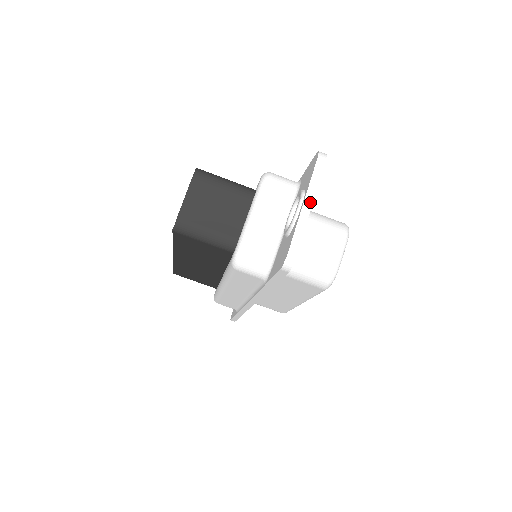
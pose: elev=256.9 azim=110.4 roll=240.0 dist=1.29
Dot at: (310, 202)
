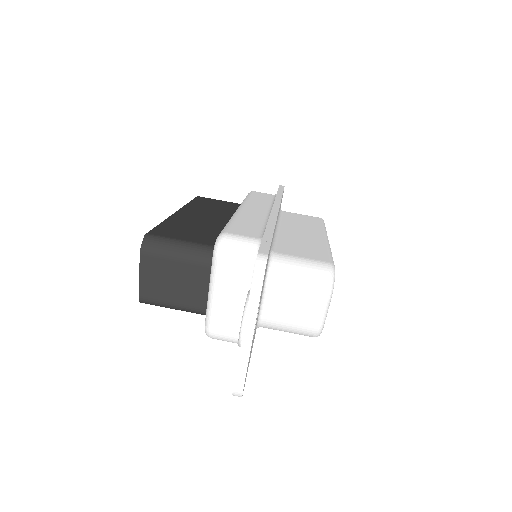
Dot at: (250, 333)
